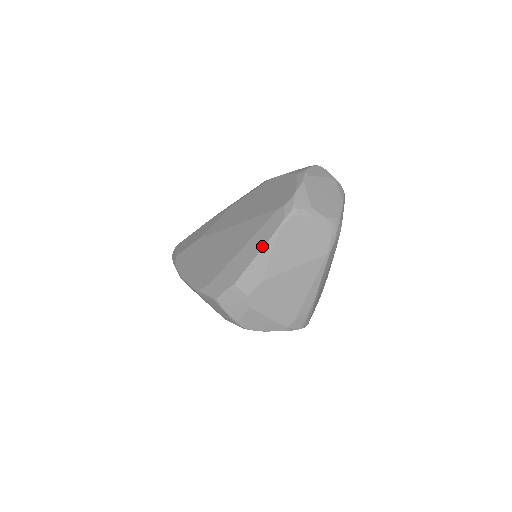
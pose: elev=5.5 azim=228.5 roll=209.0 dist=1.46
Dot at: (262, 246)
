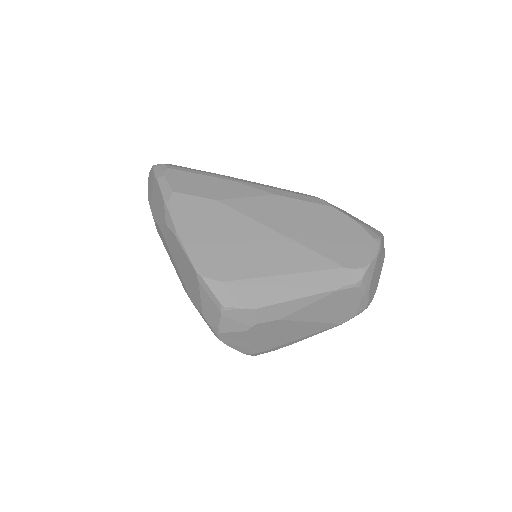
Dot at: (310, 294)
